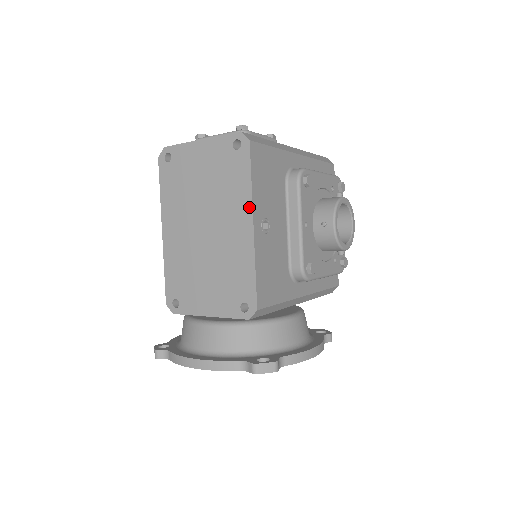
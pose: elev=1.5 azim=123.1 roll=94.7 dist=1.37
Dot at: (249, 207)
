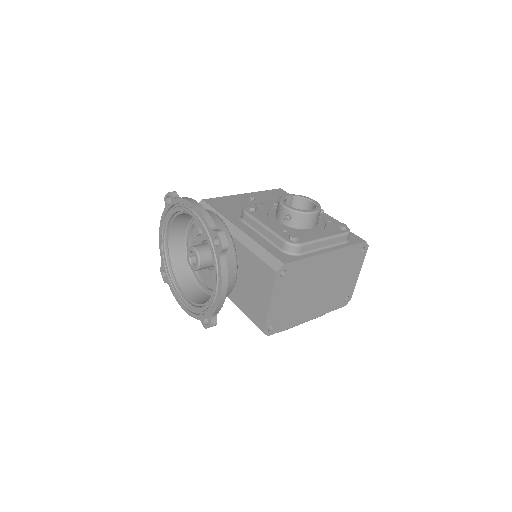
Dot at: occluded
